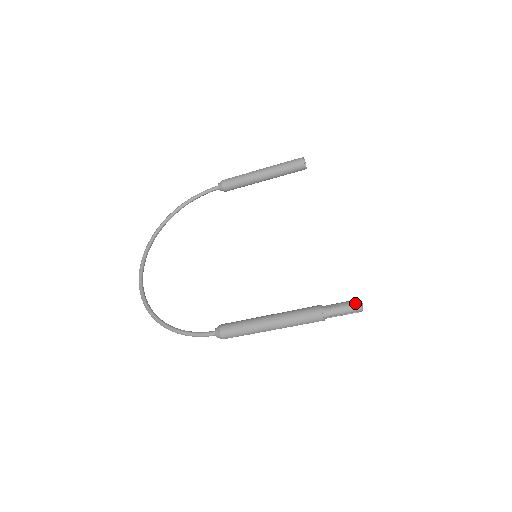
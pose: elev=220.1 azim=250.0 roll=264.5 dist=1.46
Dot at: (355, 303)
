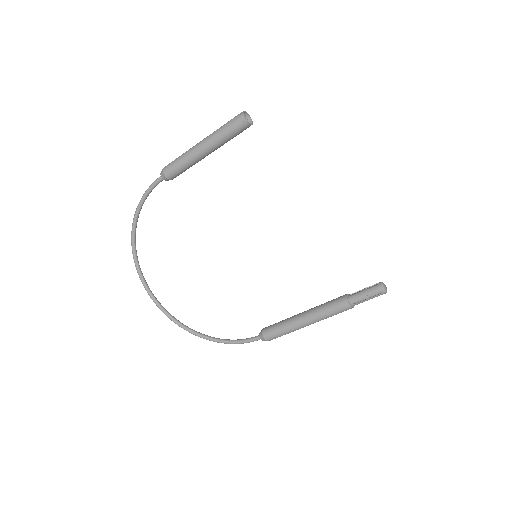
Dot at: (379, 291)
